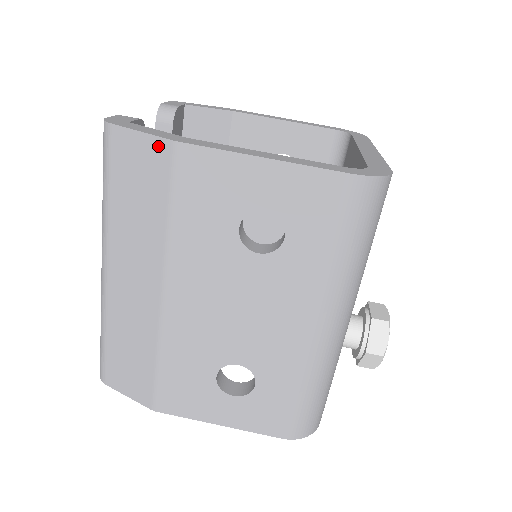
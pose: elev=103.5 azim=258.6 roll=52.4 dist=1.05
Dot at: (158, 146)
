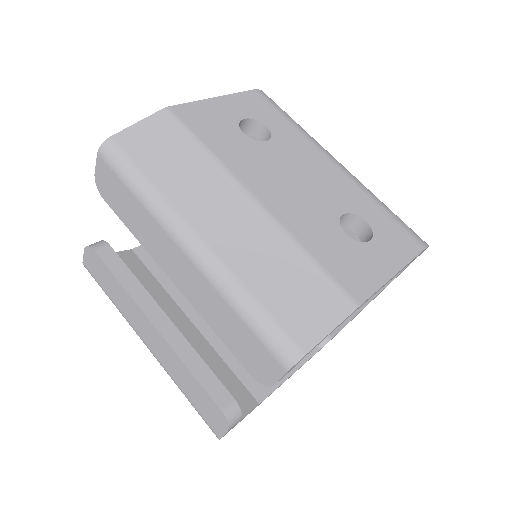
Dot at: (157, 118)
